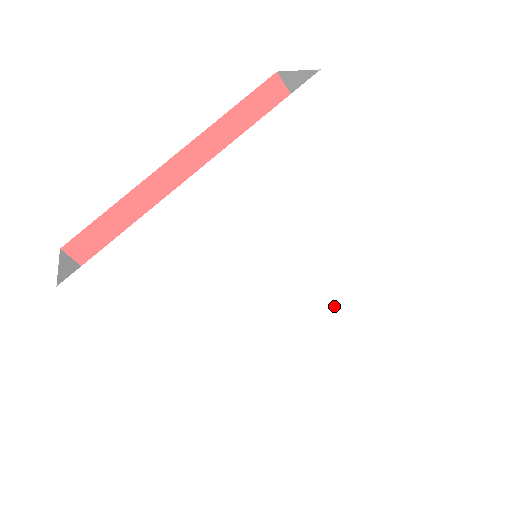
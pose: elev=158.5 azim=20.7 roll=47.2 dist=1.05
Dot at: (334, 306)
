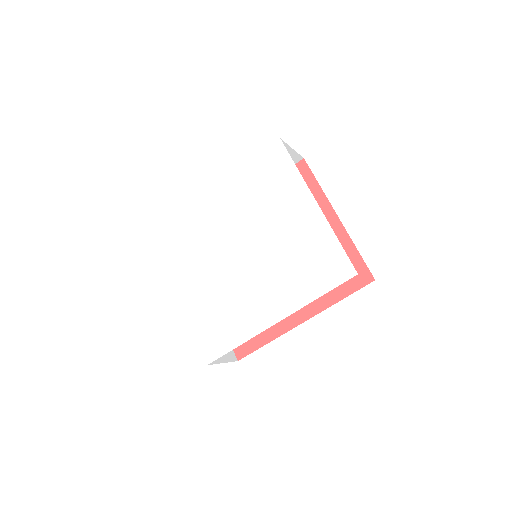
Dot at: (278, 289)
